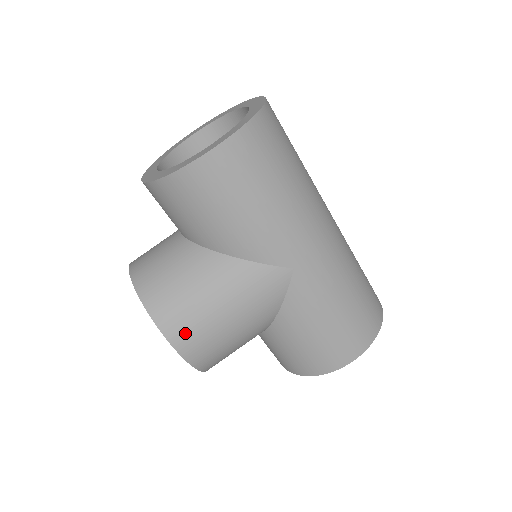
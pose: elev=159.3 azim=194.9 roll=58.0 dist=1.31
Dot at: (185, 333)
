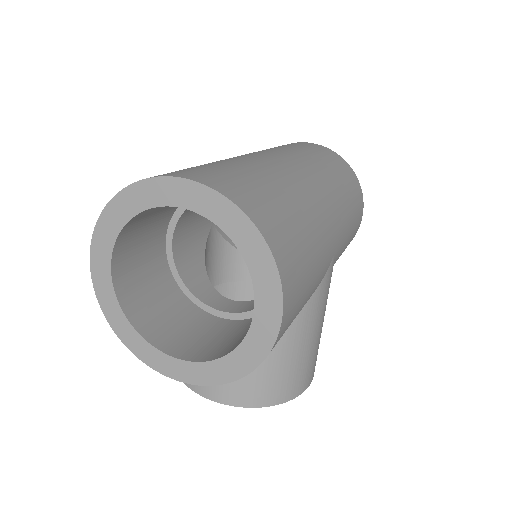
Dot at: (310, 373)
